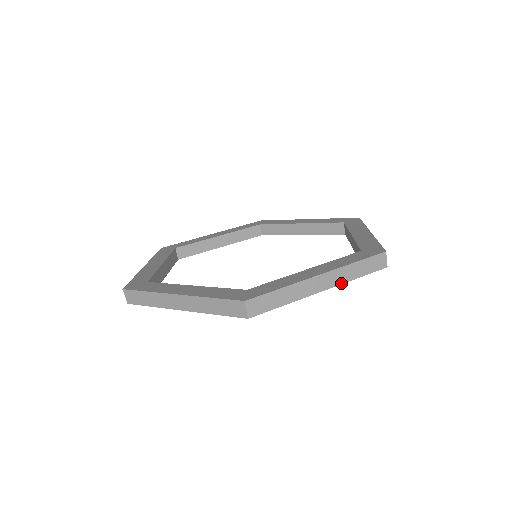
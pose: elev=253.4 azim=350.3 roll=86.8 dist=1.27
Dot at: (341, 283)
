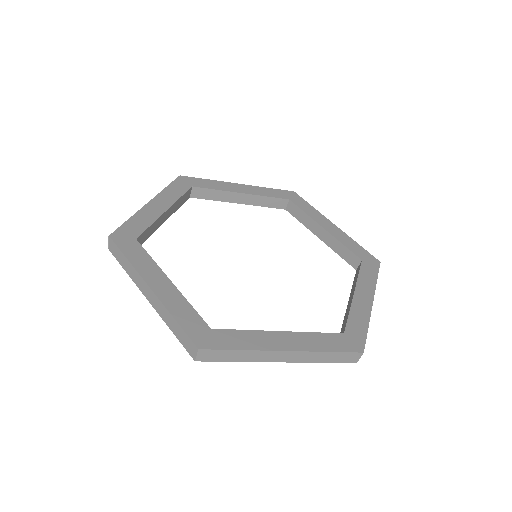
Dot at: (302, 362)
